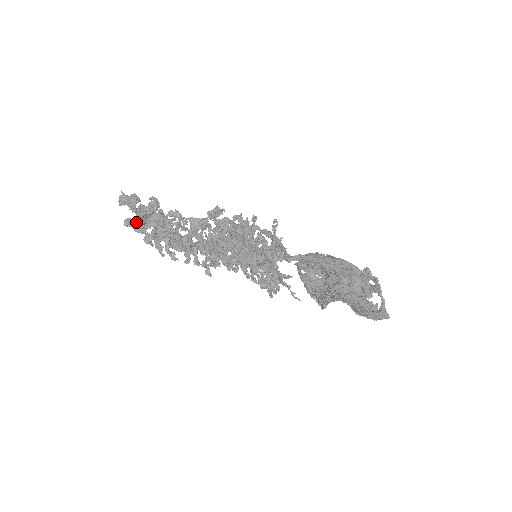
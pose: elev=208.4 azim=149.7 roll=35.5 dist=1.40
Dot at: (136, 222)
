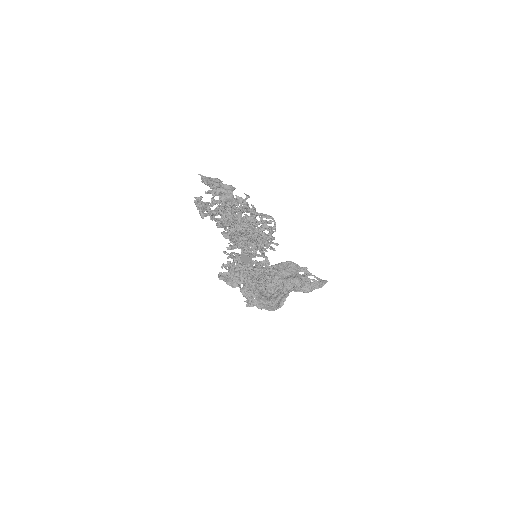
Dot at: (230, 195)
